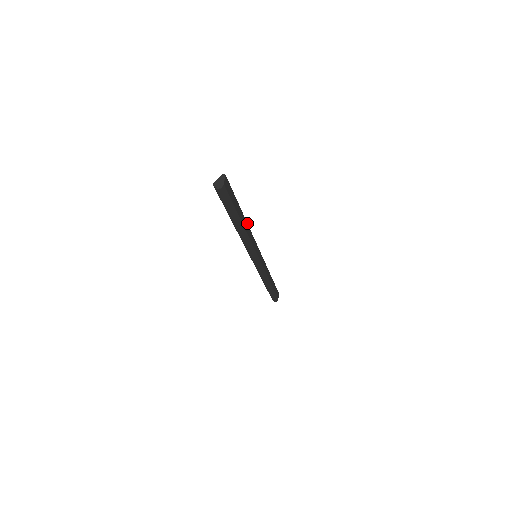
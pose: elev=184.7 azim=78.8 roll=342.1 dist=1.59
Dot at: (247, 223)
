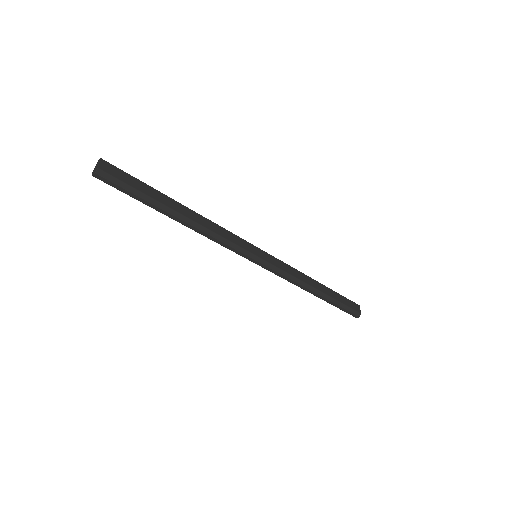
Dot at: (200, 215)
